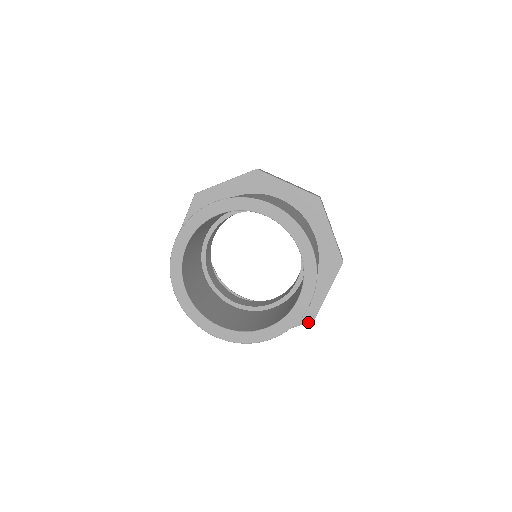
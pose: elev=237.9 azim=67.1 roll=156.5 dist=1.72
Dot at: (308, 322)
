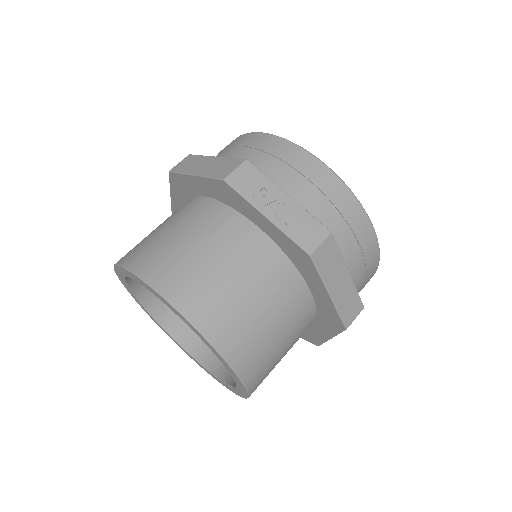
Dot at: (342, 331)
